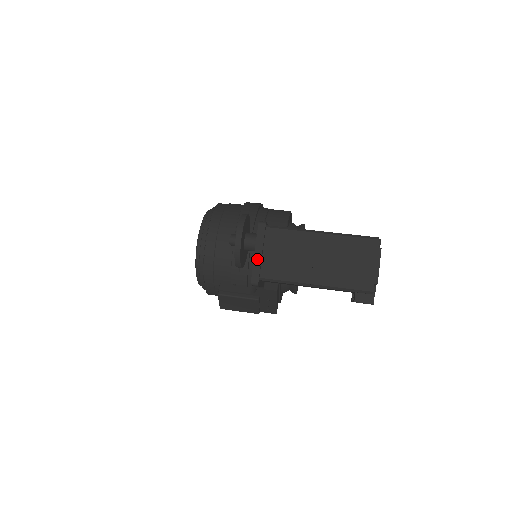
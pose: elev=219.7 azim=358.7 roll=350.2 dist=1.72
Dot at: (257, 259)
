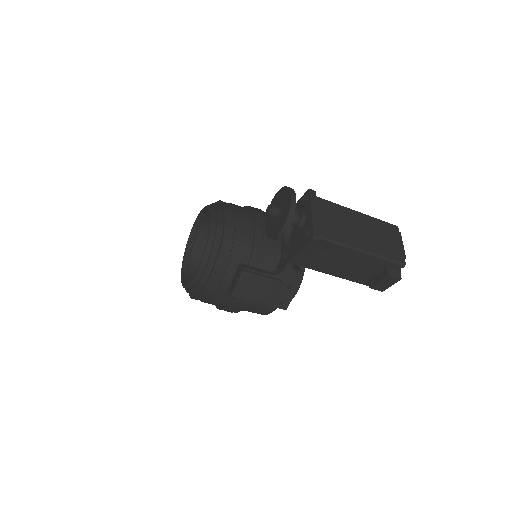
Dot at: (315, 217)
